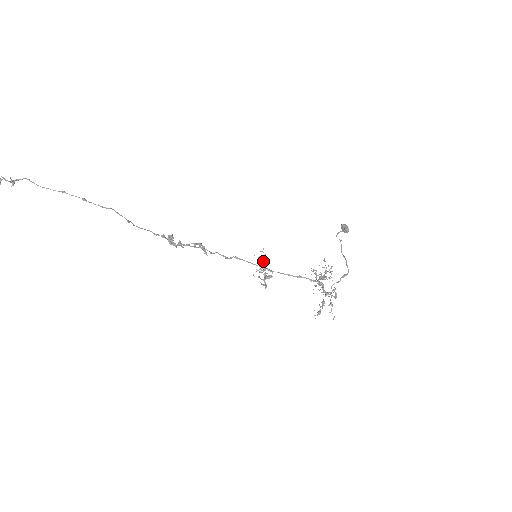
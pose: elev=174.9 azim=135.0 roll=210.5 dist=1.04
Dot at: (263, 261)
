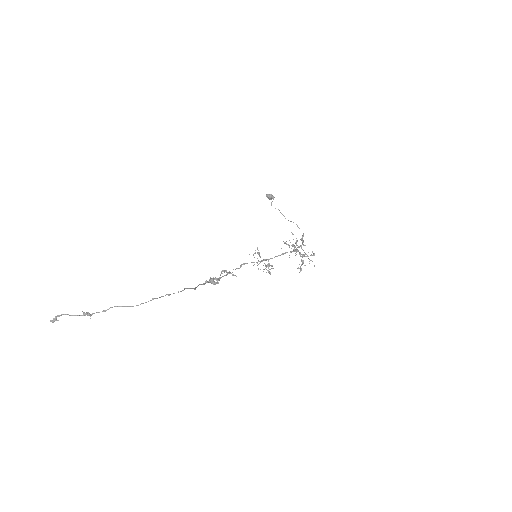
Dot at: occluded
